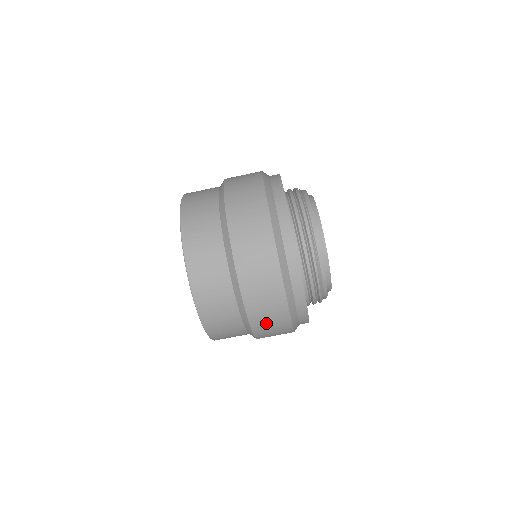
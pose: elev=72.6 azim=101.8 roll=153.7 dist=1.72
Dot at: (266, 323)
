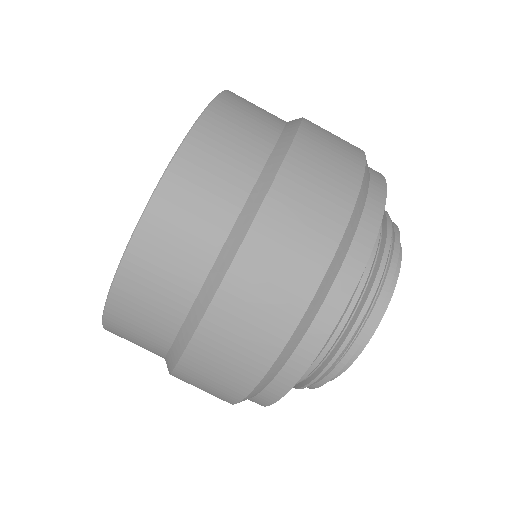
Dot at: (196, 385)
